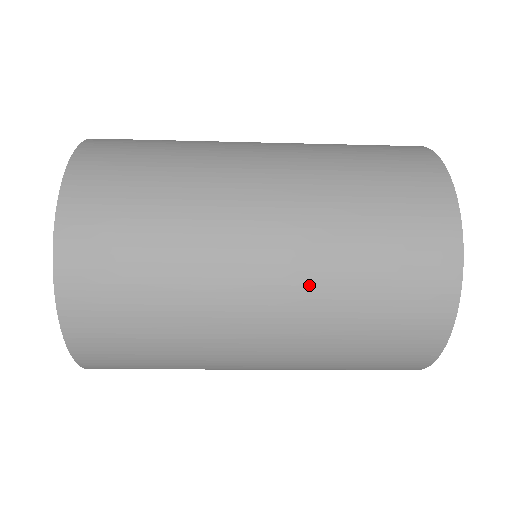
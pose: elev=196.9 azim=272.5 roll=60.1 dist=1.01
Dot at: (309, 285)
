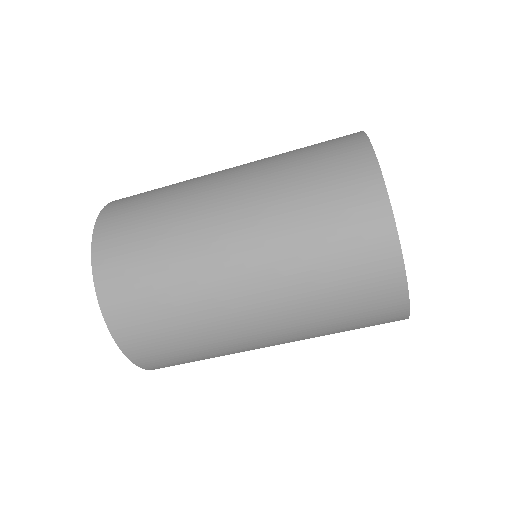
Dot at: (260, 160)
